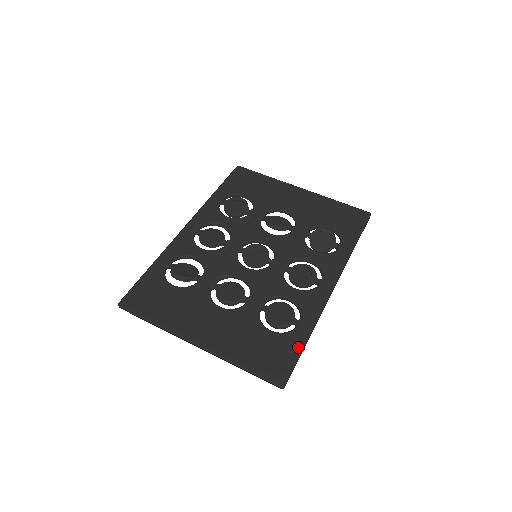
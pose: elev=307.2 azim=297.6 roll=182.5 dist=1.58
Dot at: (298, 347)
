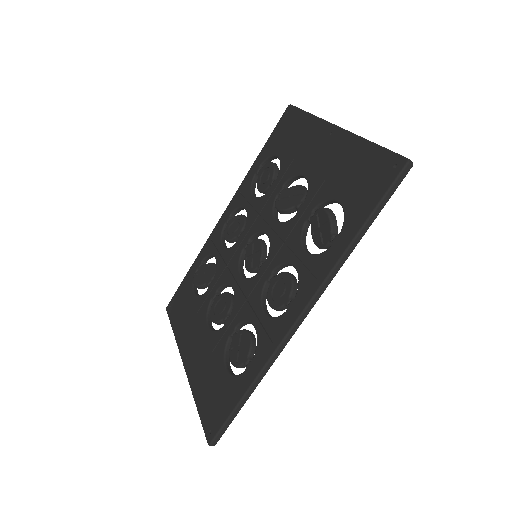
Dot at: (235, 400)
